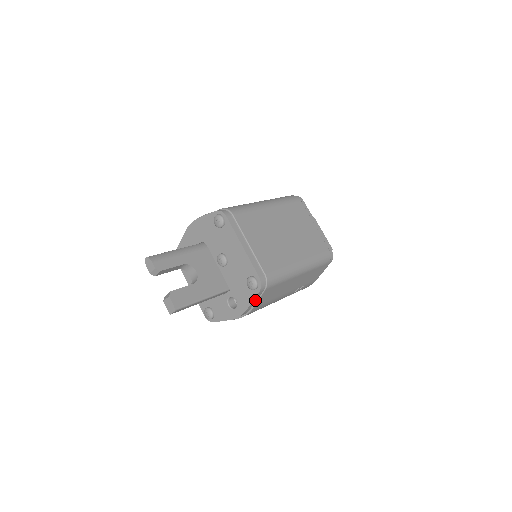
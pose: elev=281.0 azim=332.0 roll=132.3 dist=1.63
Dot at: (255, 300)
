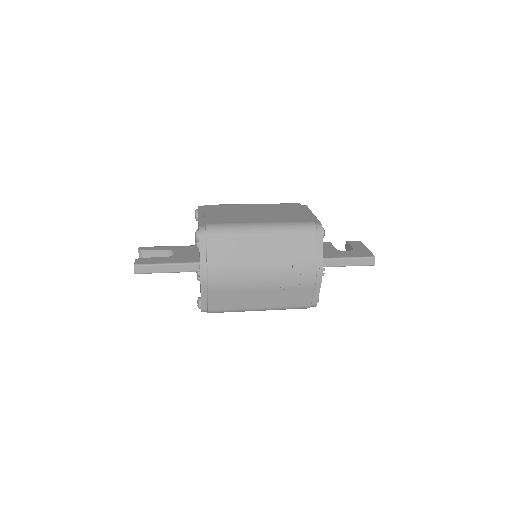
Dot at: (204, 253)
